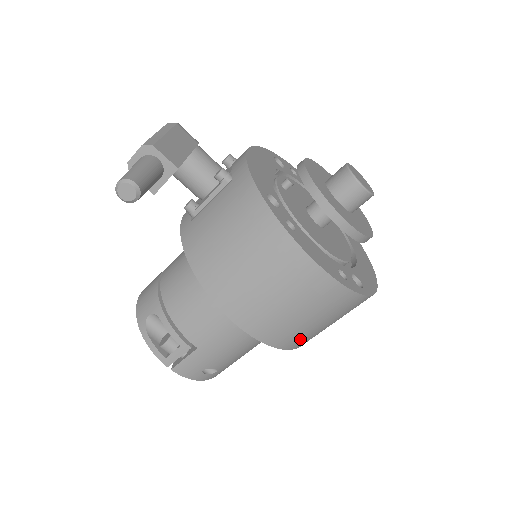
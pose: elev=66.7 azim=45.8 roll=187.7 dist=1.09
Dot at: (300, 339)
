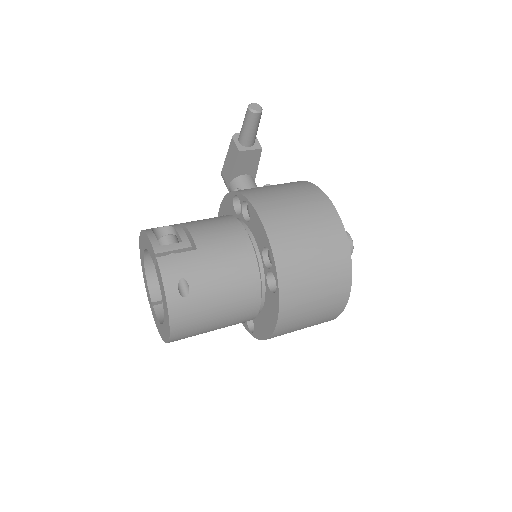
Dot at: (293, 273)
